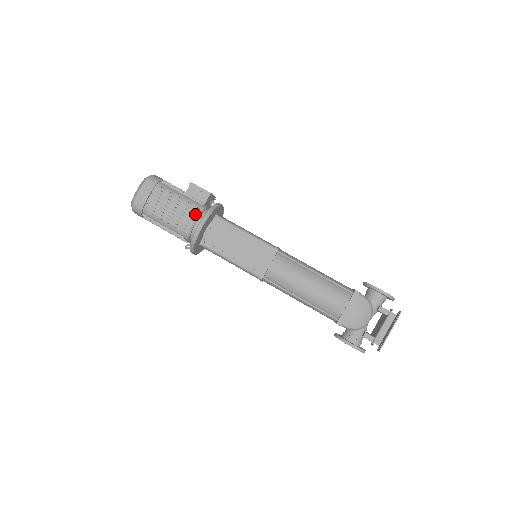
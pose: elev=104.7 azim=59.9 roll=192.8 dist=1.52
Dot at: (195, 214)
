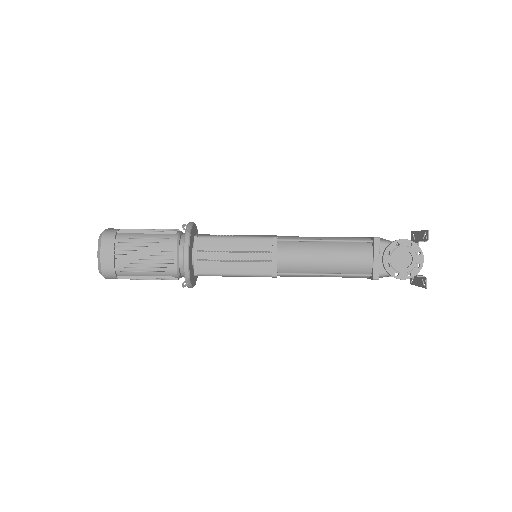
Dot at: occluded
